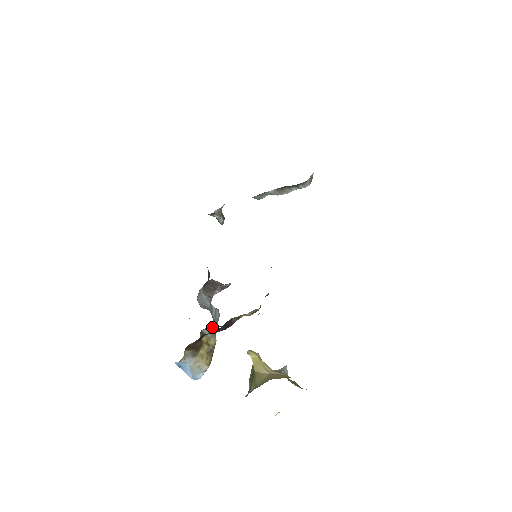
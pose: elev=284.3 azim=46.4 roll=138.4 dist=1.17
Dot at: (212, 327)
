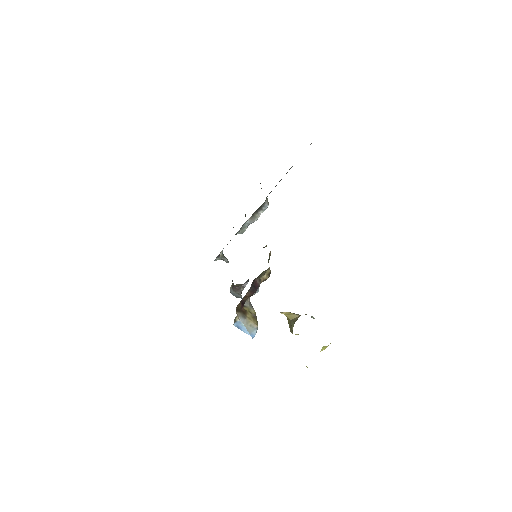
Dot at: (248, 301)
